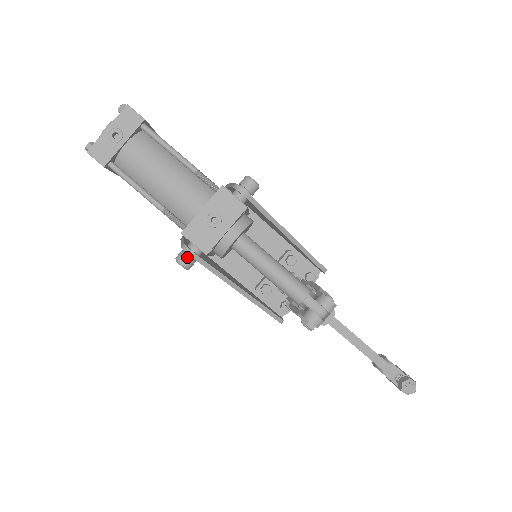
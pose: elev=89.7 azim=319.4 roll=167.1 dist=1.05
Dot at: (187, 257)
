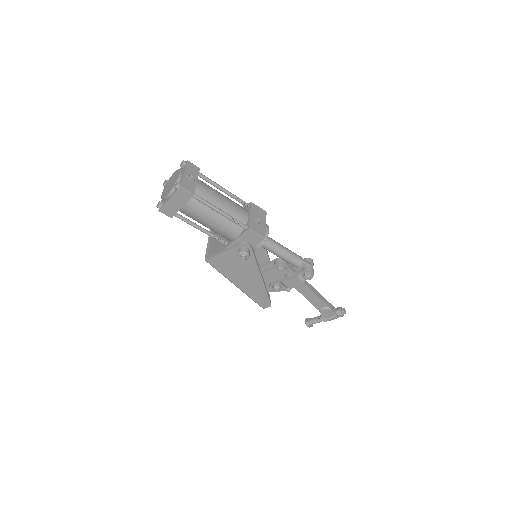
Dot at: (248, 248)
